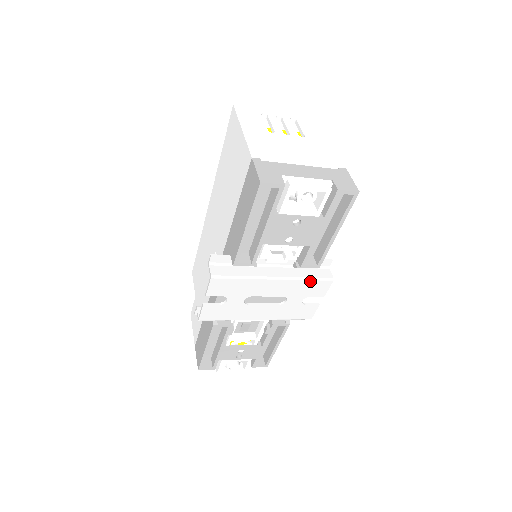
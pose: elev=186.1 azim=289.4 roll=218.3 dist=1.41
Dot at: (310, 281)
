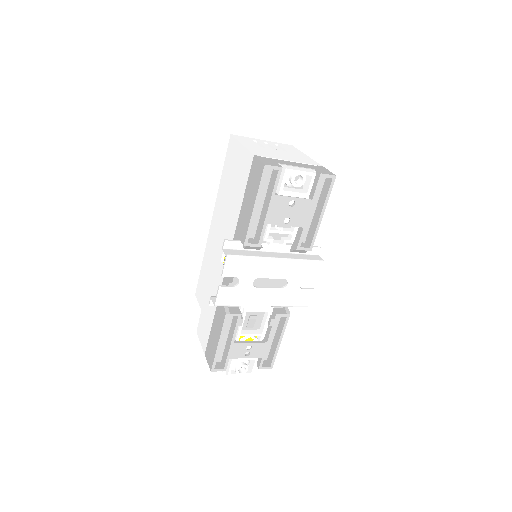
Dot at: (305, 262)
